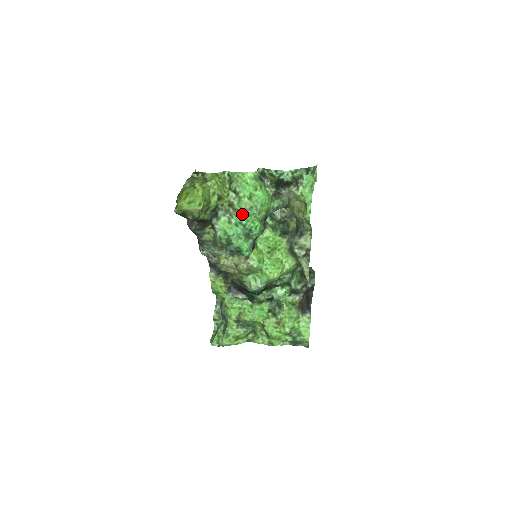
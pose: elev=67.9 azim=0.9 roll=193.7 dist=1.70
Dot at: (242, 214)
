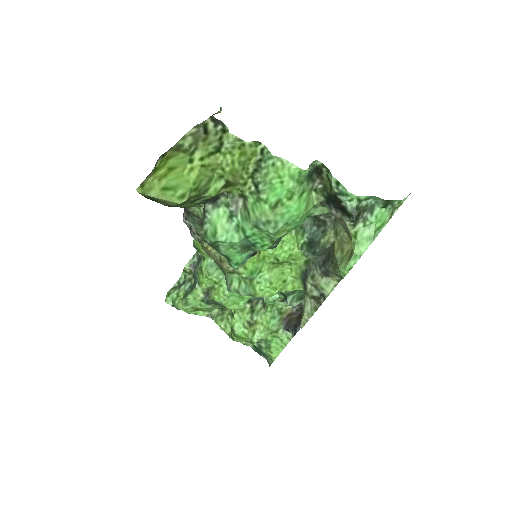
Dot at: (250, 223)
